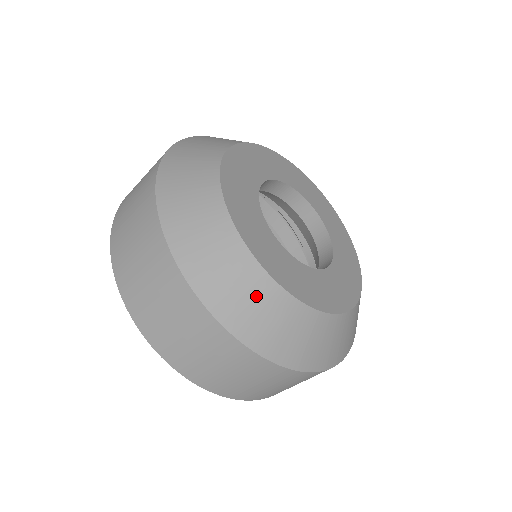
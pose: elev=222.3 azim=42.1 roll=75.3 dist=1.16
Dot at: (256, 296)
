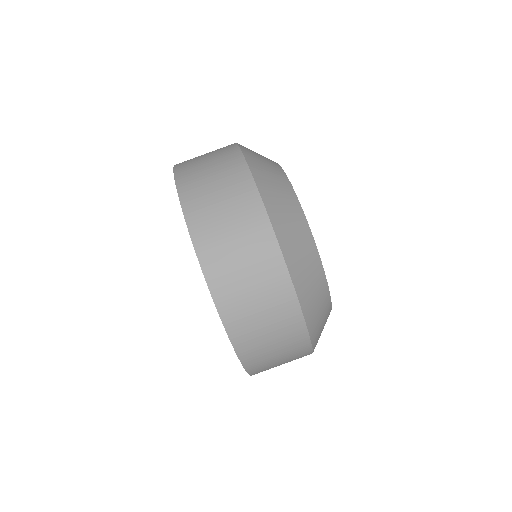
Dot at: (311, 266)
